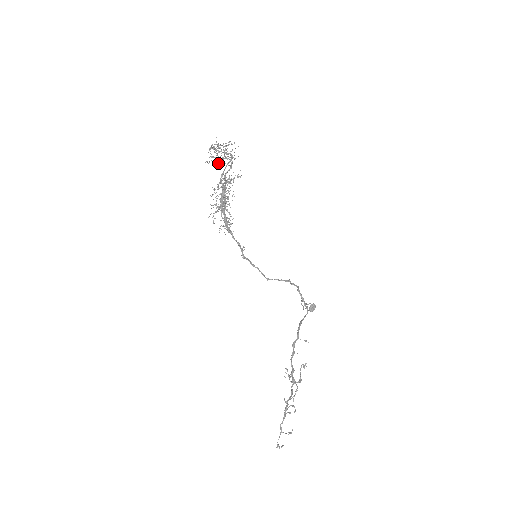
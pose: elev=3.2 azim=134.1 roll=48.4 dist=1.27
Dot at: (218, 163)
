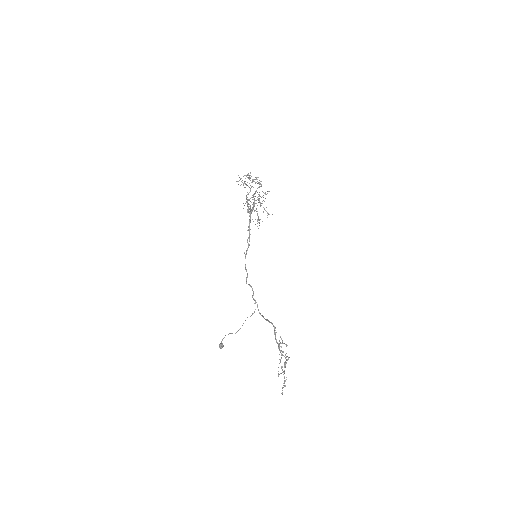
Dot at: occluded
